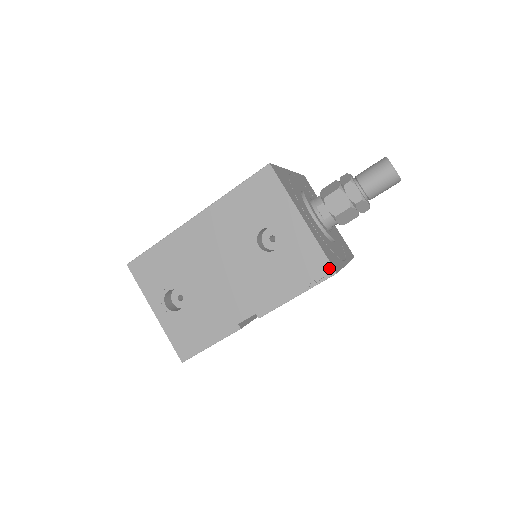
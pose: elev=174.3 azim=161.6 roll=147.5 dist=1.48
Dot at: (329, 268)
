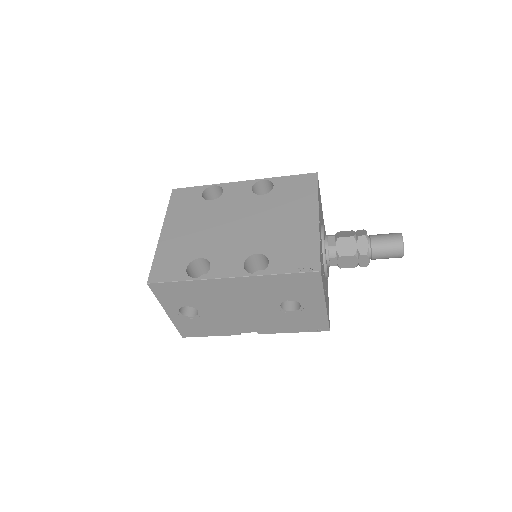
Dot at: (326, 328)
